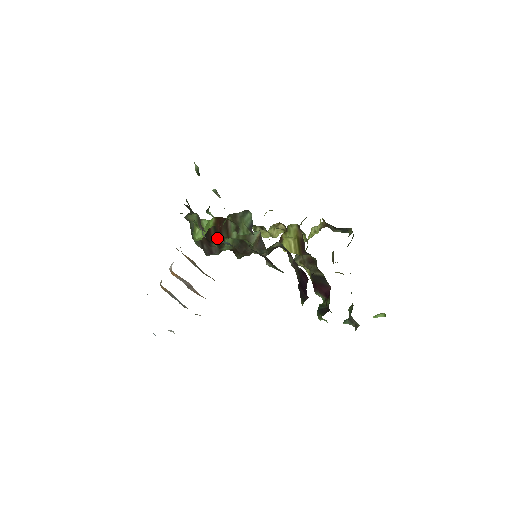
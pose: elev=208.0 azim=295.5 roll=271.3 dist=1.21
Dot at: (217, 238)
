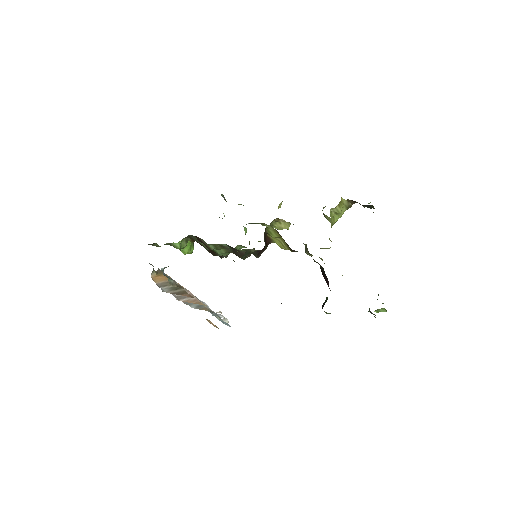
Dot at: occluded
